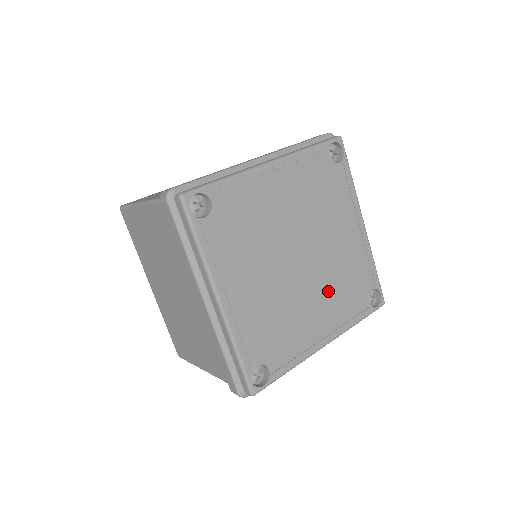
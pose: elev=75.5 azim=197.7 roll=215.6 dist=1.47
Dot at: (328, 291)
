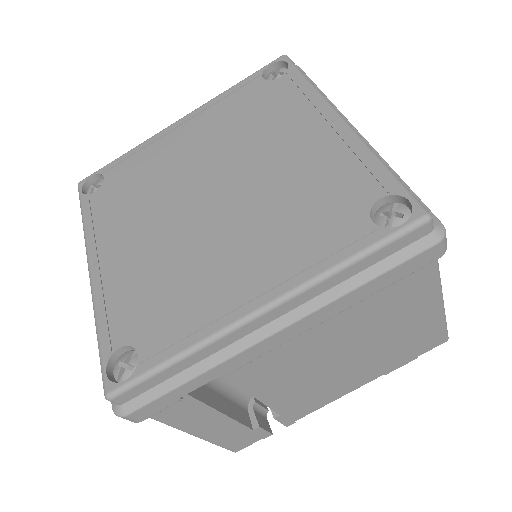
Dot at: (263, 224)
